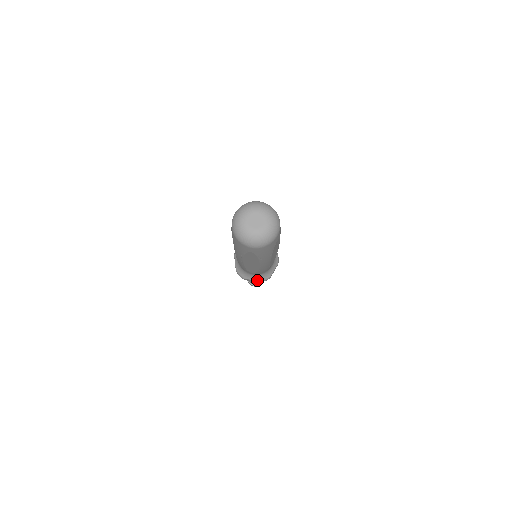
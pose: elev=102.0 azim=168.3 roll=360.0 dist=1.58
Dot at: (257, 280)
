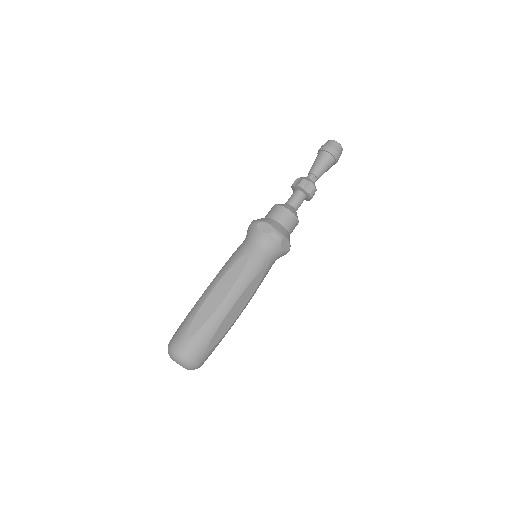
Dot at: occluded
